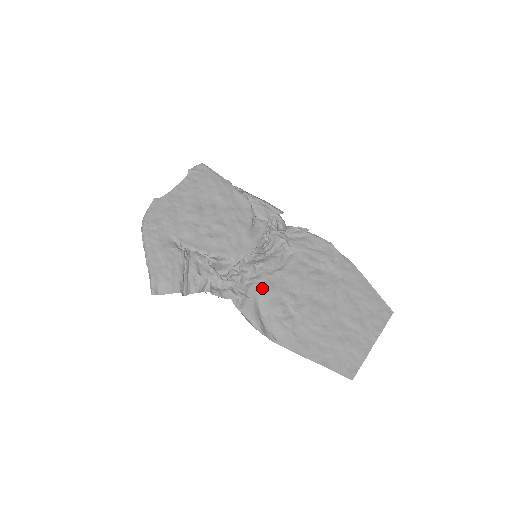
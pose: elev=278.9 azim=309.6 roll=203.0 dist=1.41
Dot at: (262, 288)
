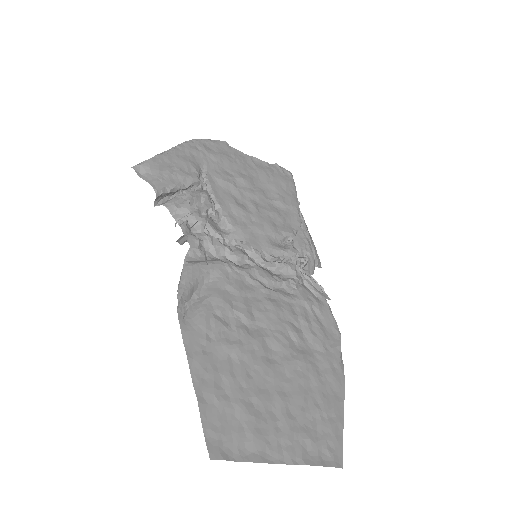
Dot at: (229, 274)
